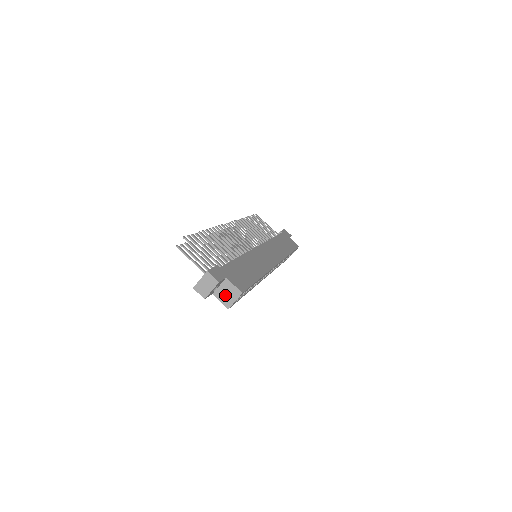
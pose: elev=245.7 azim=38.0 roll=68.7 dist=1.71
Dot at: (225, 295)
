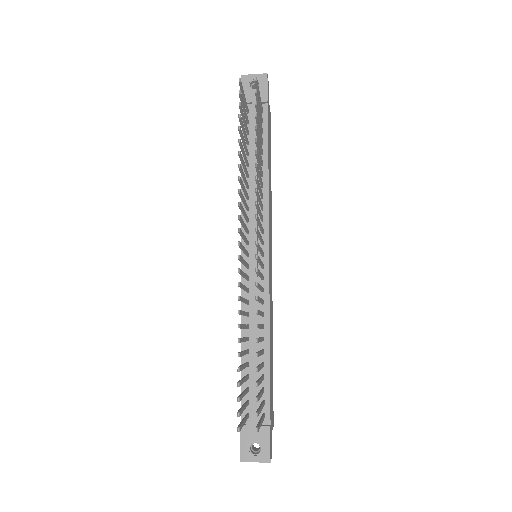
Dot at: occluded
